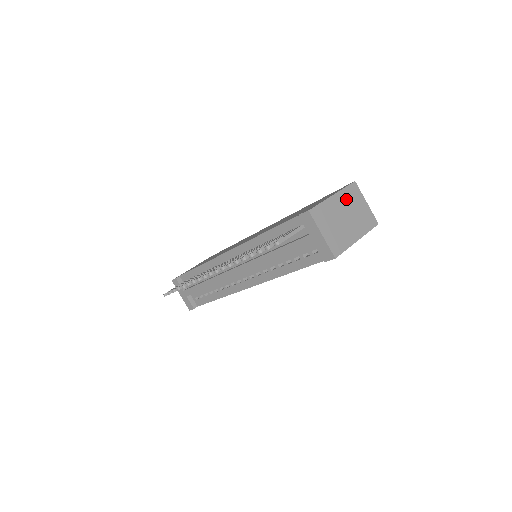
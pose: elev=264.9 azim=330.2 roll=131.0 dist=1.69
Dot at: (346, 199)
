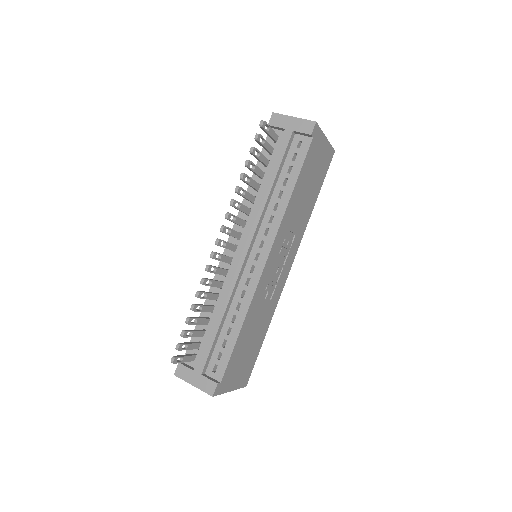
Dot at: occluded
